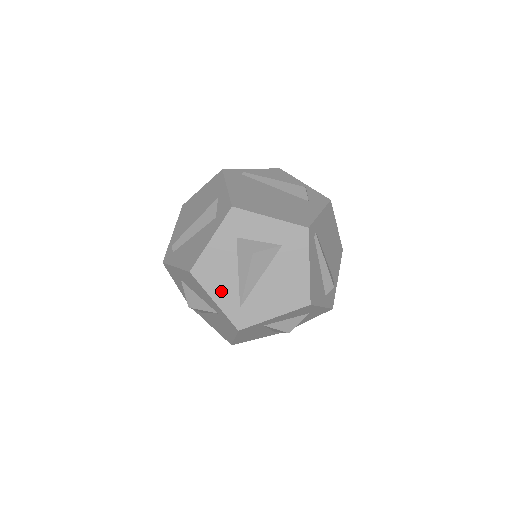
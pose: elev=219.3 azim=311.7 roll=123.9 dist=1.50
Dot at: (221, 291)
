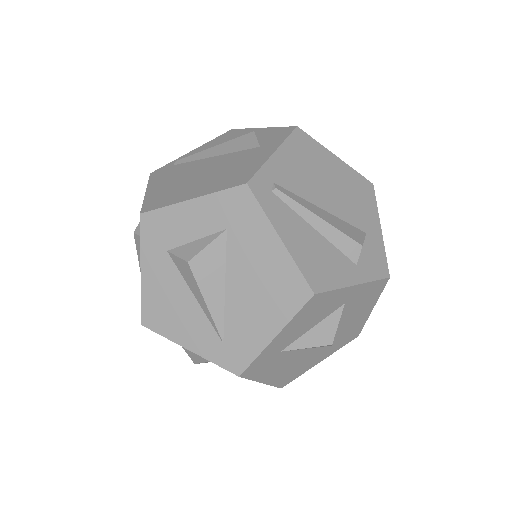
Dot at: (189, 332)
